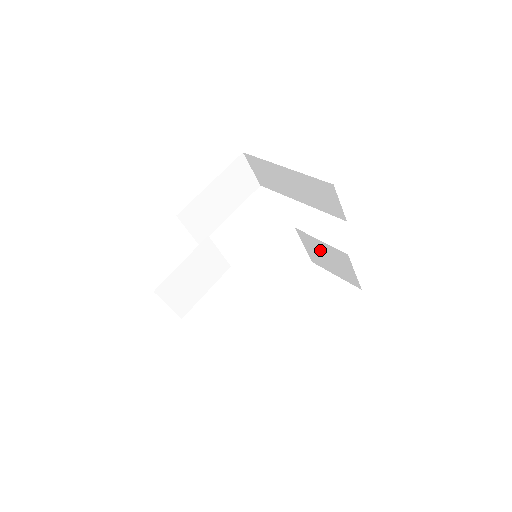
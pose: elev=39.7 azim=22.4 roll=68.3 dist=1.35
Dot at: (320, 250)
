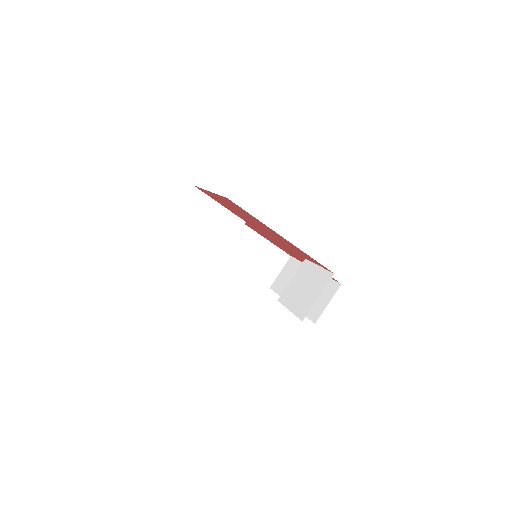
Dot at: (306, 279)
